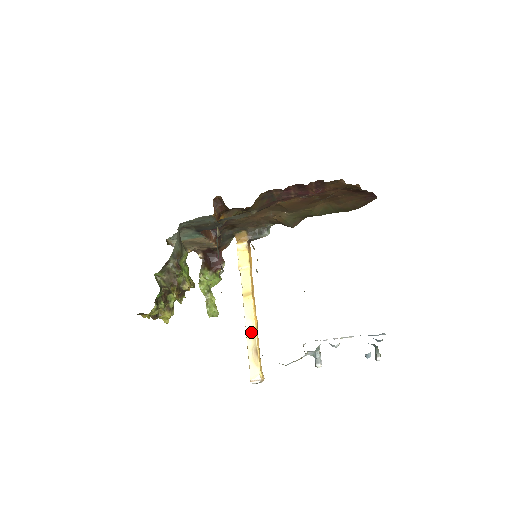
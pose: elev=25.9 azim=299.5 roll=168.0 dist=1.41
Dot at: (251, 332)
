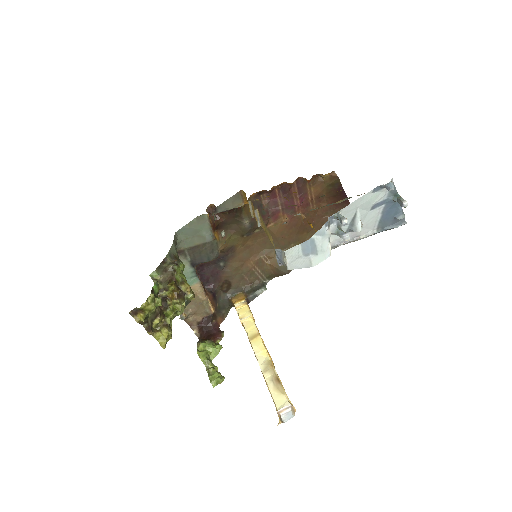
Dot at: (267, 365)
